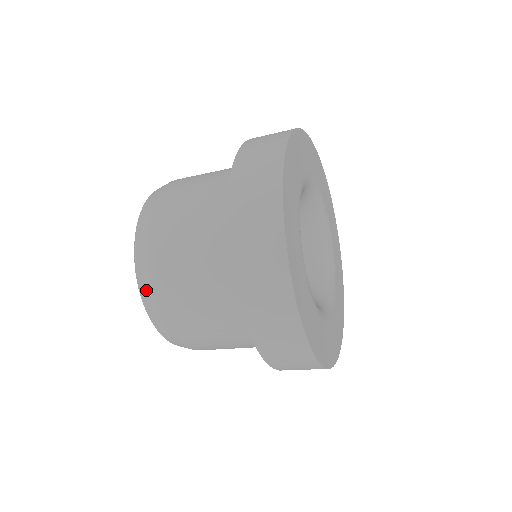
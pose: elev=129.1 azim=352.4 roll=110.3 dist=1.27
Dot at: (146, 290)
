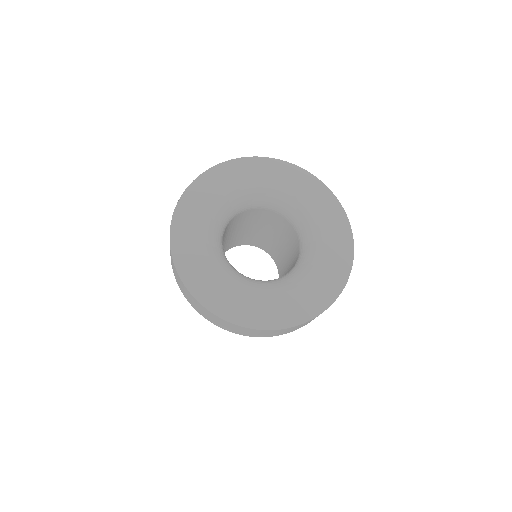
Dot at: occluded
